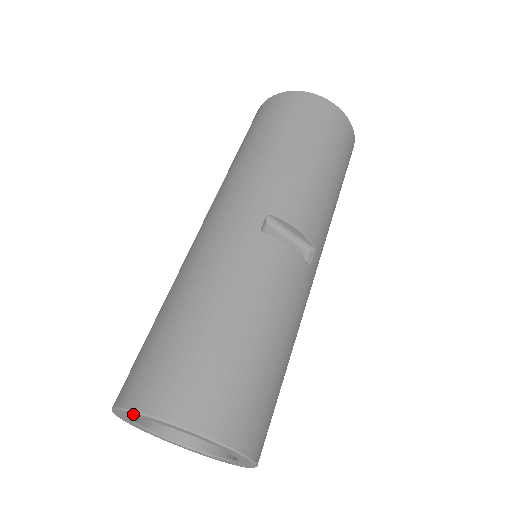
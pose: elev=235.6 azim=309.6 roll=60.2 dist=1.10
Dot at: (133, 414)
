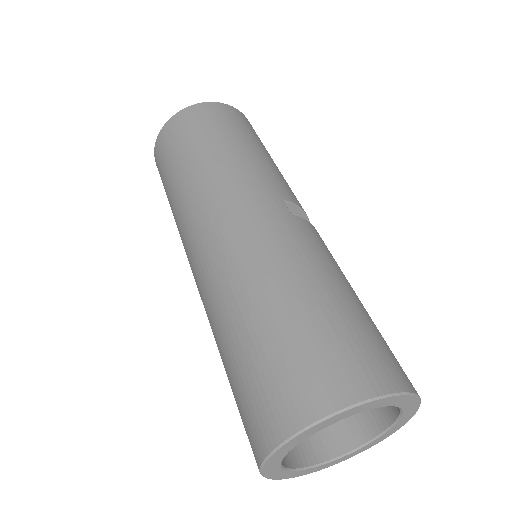
Dot at: (333, 419)
